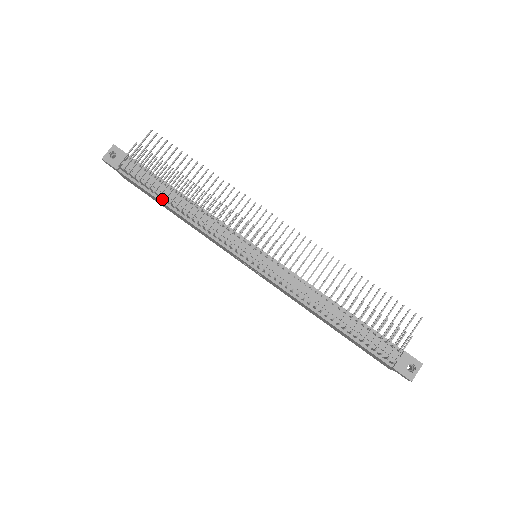
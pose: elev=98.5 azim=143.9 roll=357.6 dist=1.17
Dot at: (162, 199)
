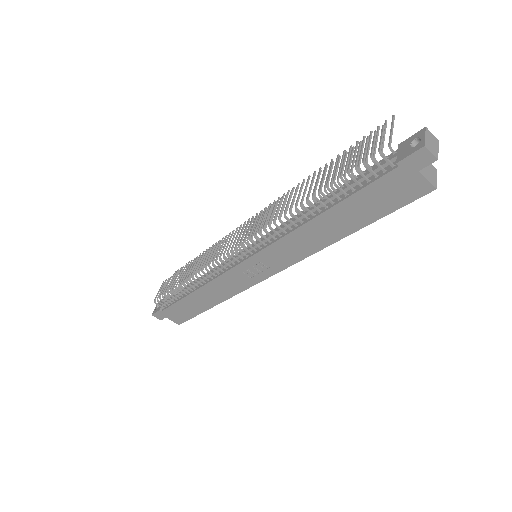
Dot at: (184, 294)
